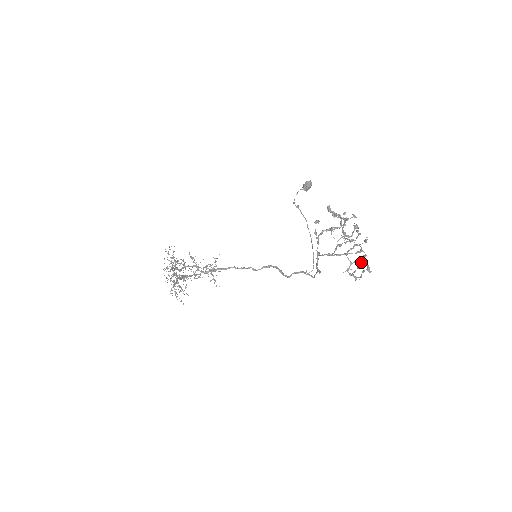
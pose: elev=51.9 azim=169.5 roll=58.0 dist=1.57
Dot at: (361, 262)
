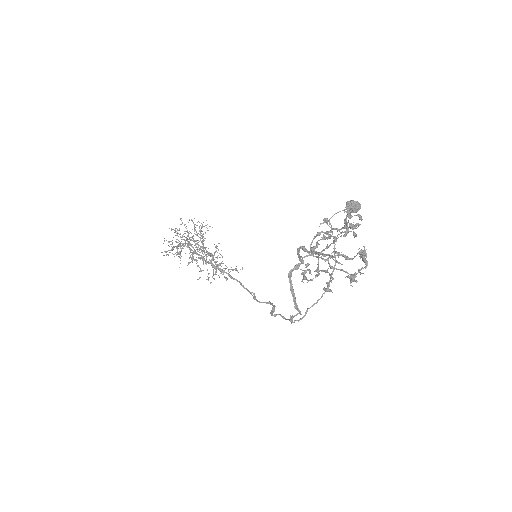
Dot at: (328, 272)
